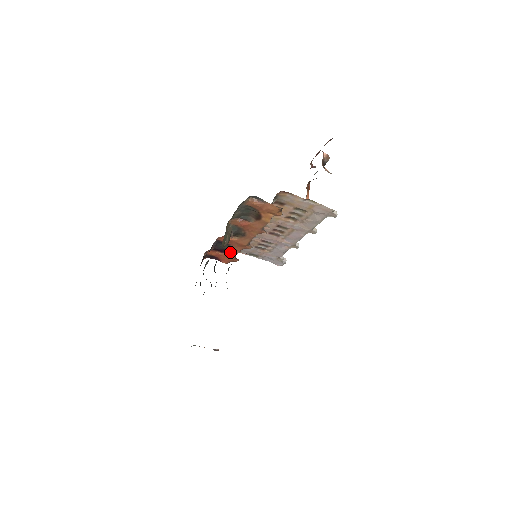
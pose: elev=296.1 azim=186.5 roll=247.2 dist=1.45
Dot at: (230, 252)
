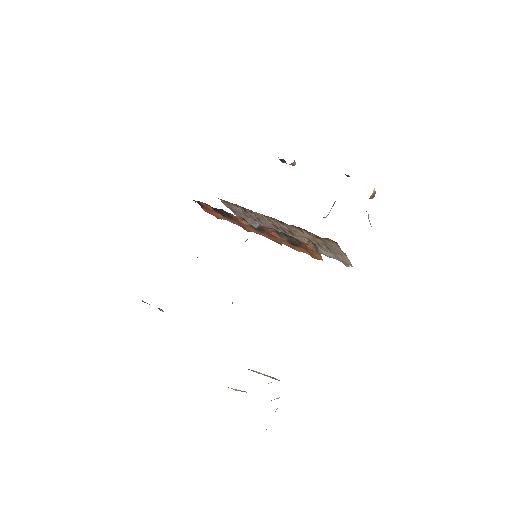
Dot at: (223, 216)
